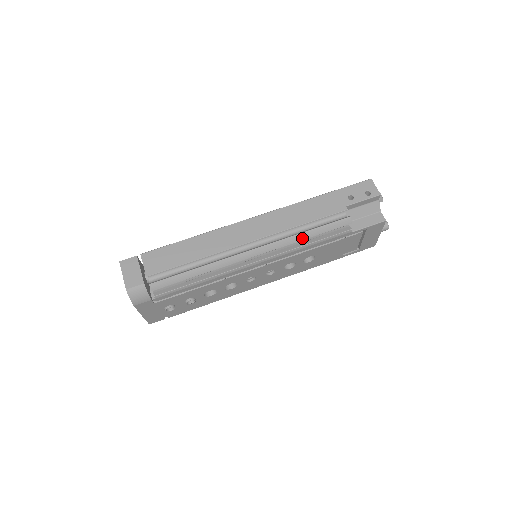
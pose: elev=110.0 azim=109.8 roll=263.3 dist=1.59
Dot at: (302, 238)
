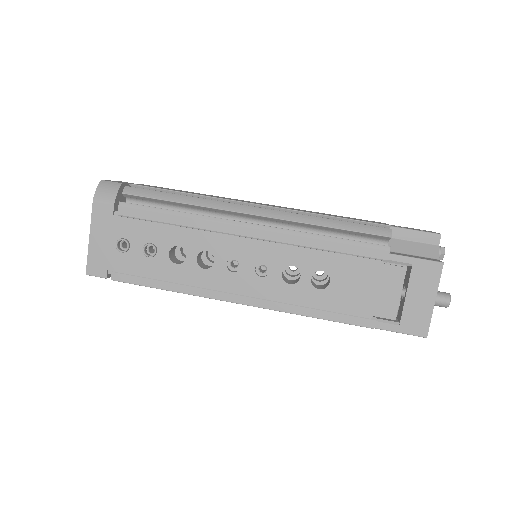
Dot at: (319, 223)
